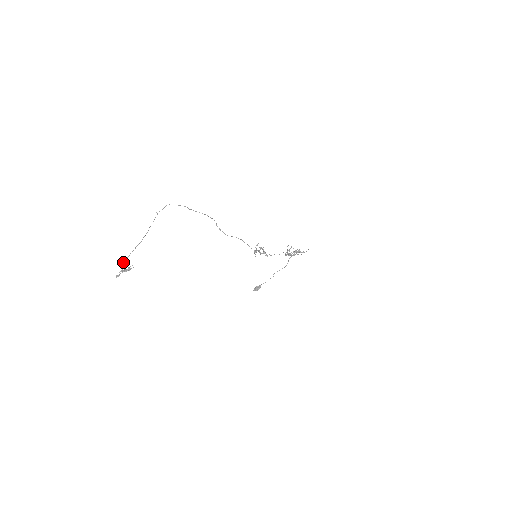
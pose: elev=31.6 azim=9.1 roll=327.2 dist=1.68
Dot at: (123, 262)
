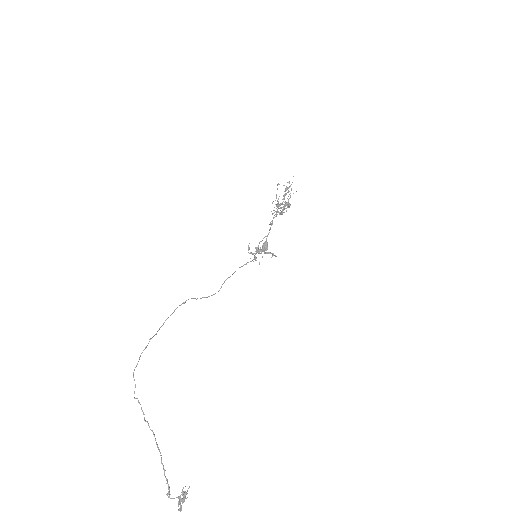
Dot at: occluded
